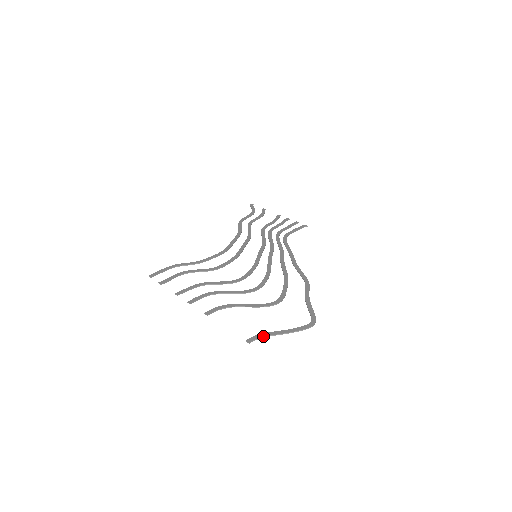
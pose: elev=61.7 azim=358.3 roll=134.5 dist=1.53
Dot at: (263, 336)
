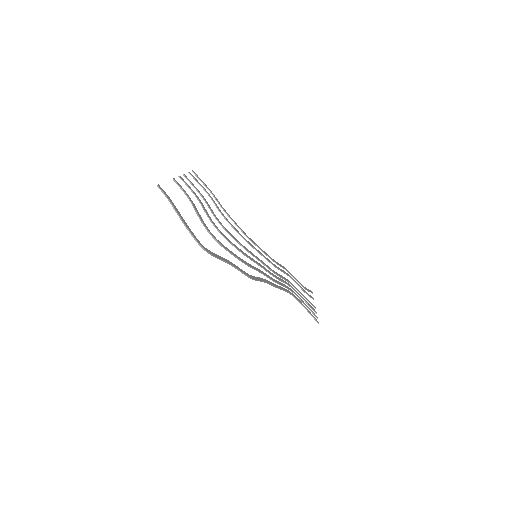
Dot at: (169, 199)
